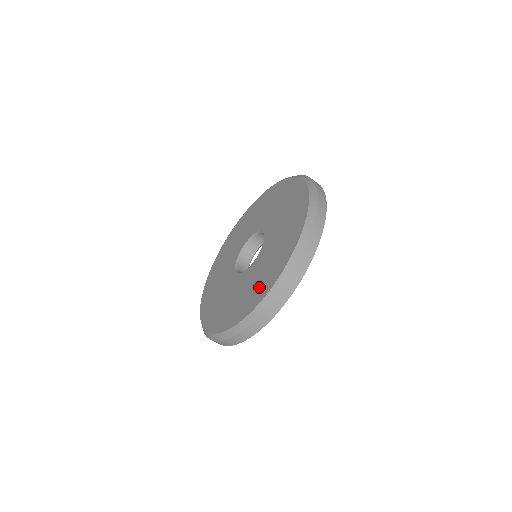
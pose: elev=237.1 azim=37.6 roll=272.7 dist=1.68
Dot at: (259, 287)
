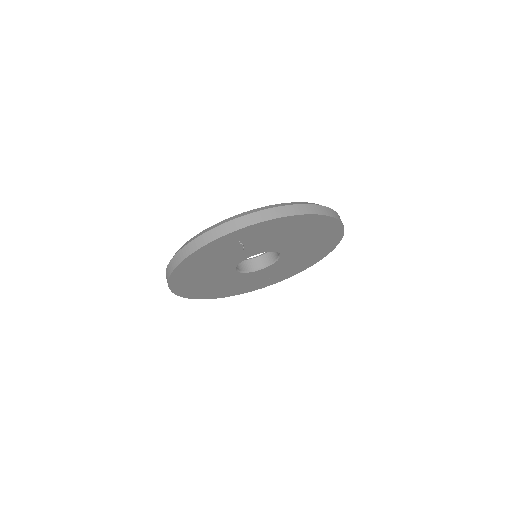
Dot at: occluded
